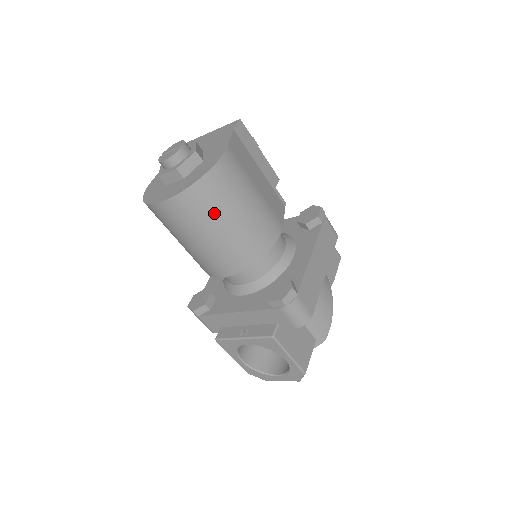
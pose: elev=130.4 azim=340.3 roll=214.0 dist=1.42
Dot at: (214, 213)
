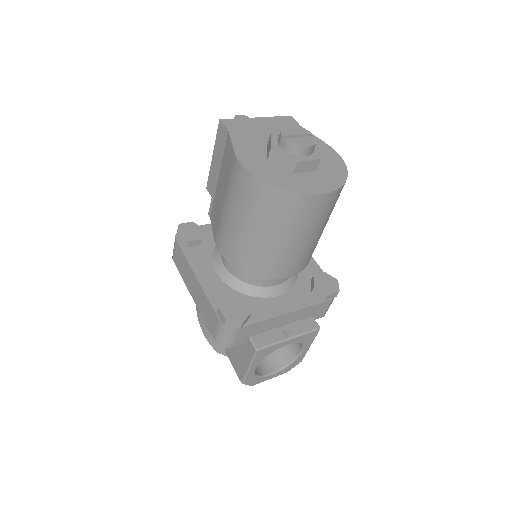
Dot at: occluded
